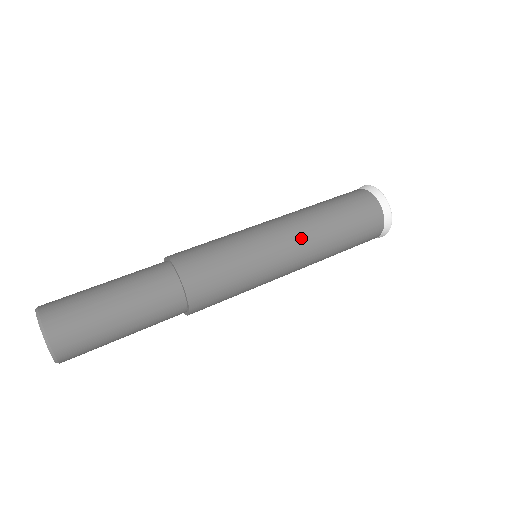
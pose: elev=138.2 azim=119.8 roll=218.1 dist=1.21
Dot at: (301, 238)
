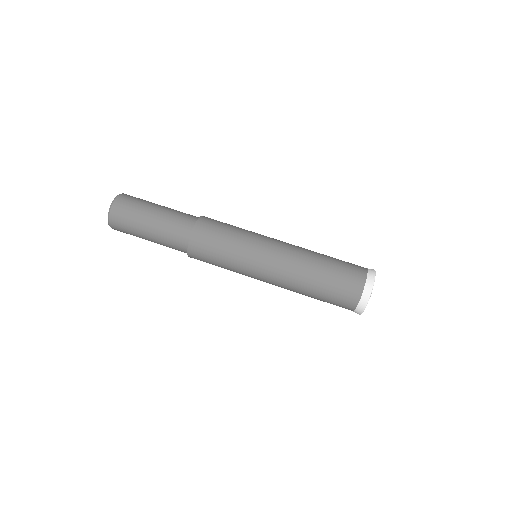
Dot at: (278, 282)
